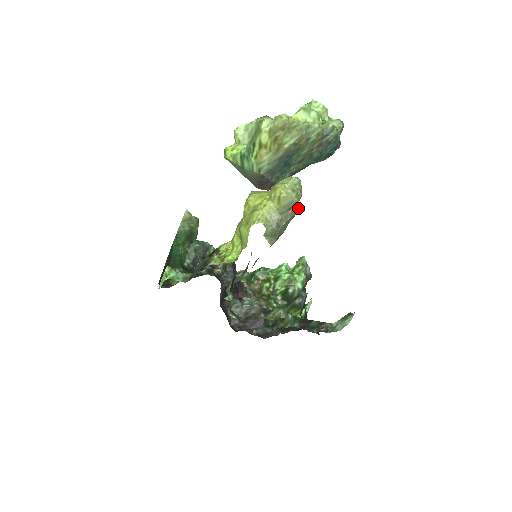
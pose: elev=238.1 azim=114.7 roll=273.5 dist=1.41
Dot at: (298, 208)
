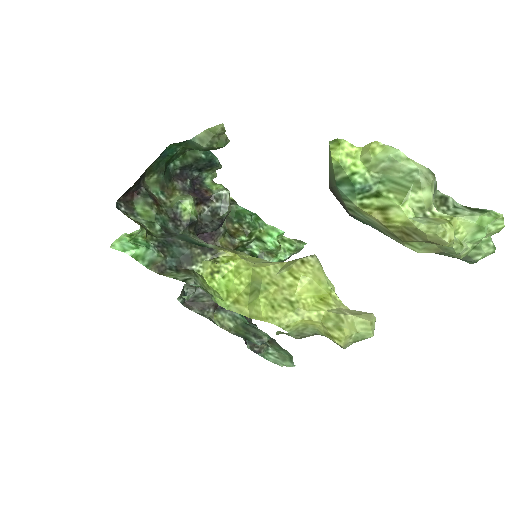
Dot at: occluded
